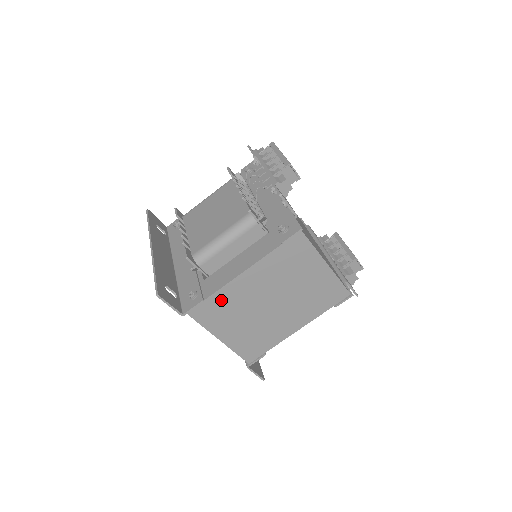
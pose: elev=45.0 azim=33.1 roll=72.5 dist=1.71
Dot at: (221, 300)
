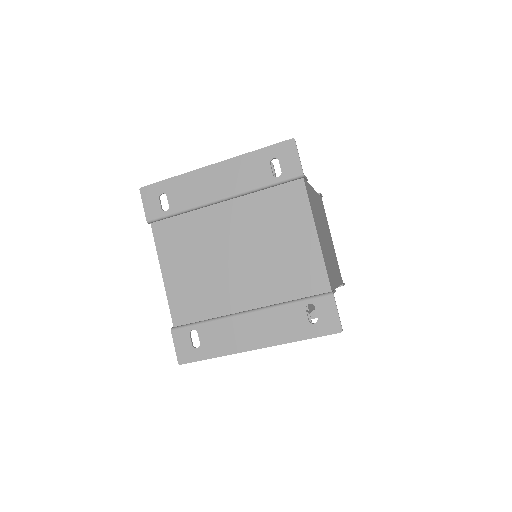
Dot at: (311, 195)
